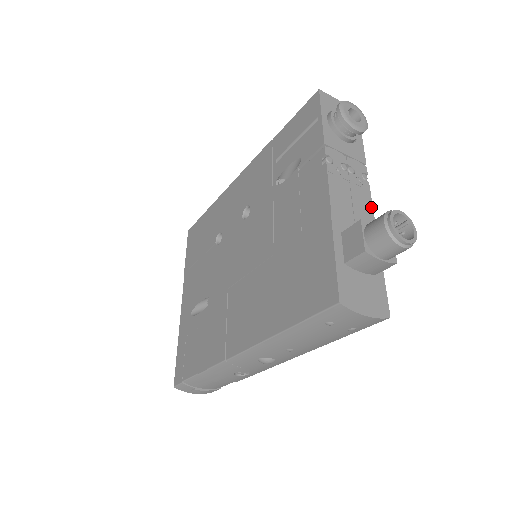
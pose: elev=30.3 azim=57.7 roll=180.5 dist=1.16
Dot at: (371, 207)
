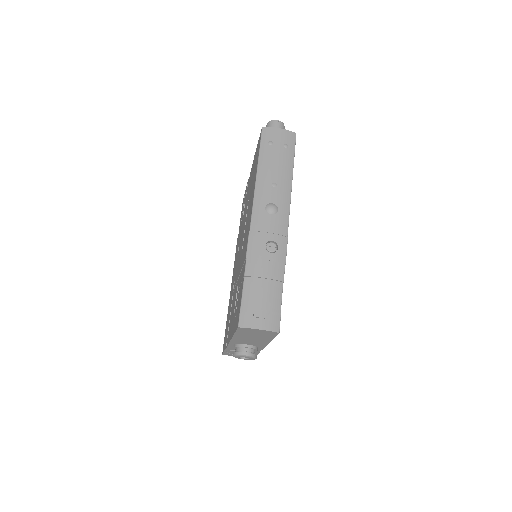
Dot at: occluded
